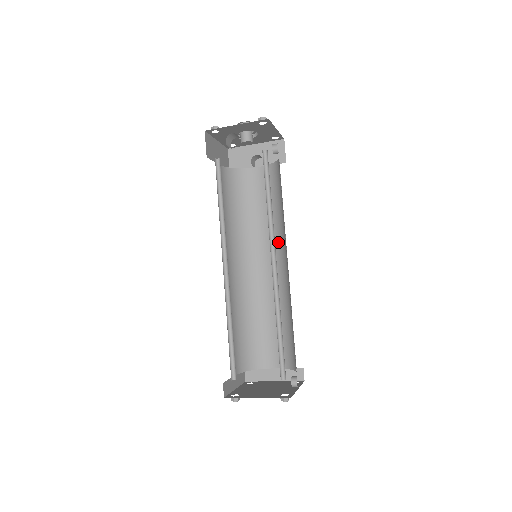
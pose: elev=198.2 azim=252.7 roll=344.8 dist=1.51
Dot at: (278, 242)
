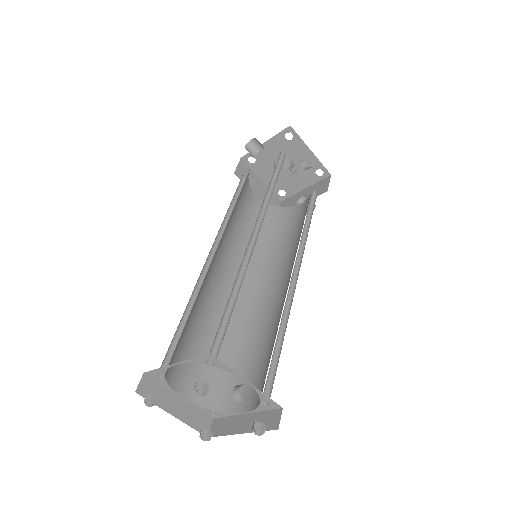
Dot at: (295, 255)
